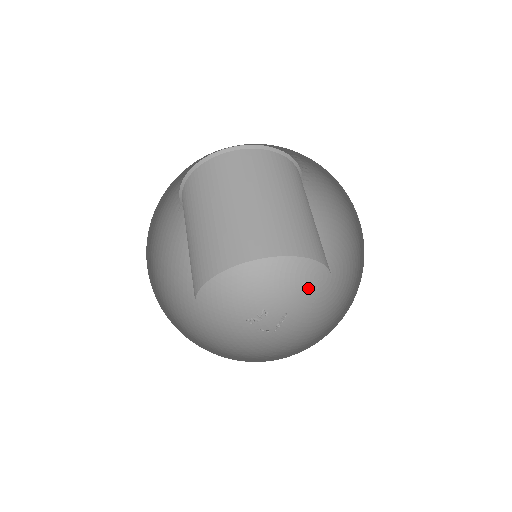
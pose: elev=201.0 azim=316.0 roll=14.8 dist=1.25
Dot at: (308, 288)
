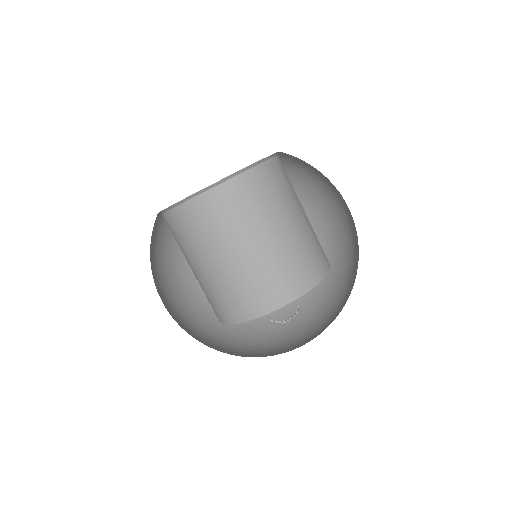
Dot at: occluded
